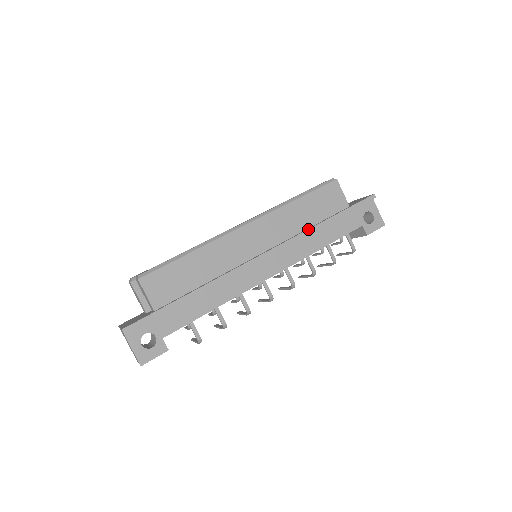
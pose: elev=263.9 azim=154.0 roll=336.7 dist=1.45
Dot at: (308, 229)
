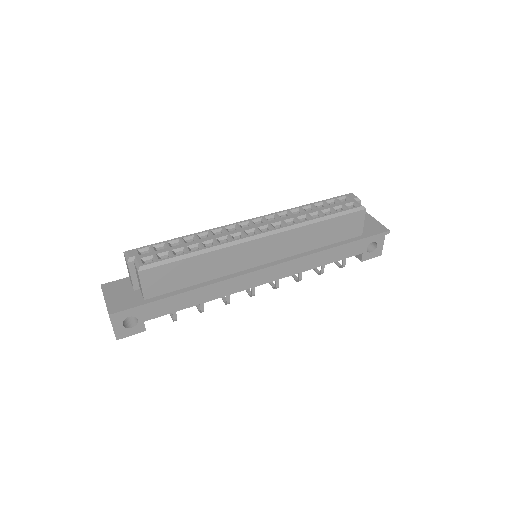
Dot at: (315, 253)
